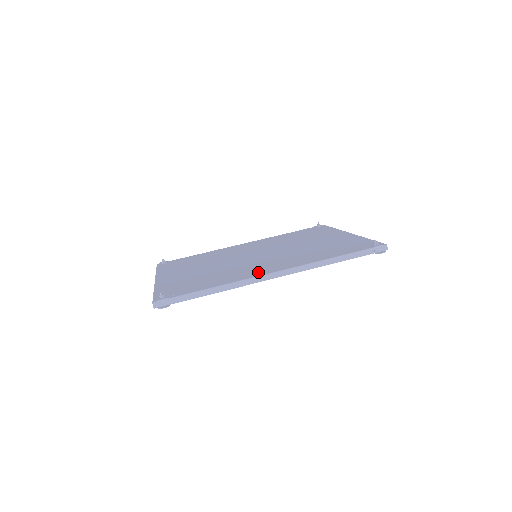
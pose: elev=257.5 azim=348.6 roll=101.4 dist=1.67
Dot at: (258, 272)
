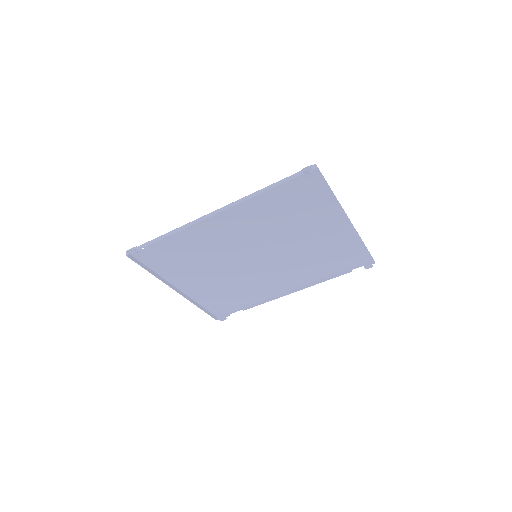
Dot at: (209, 223)
